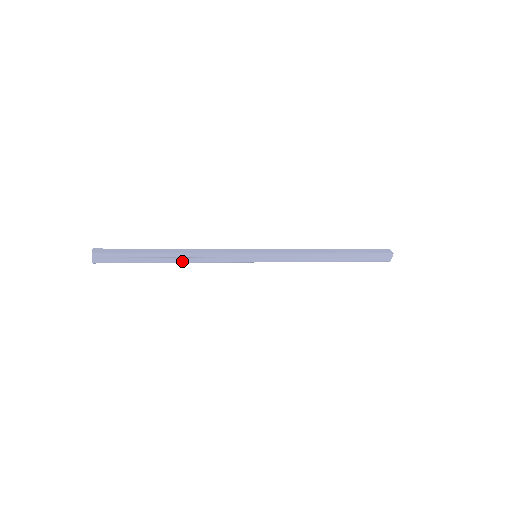
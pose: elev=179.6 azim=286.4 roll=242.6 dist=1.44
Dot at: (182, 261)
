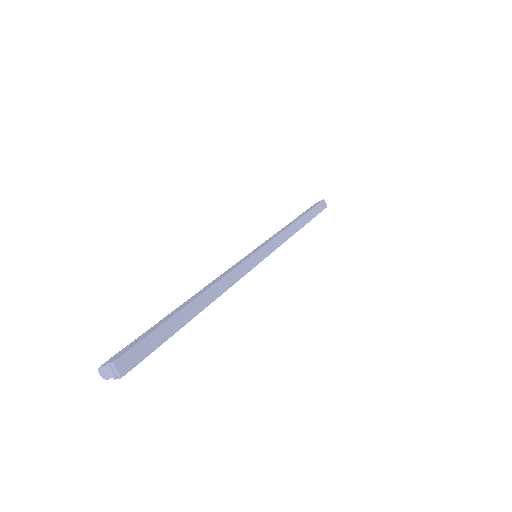
Dot at: occluded
